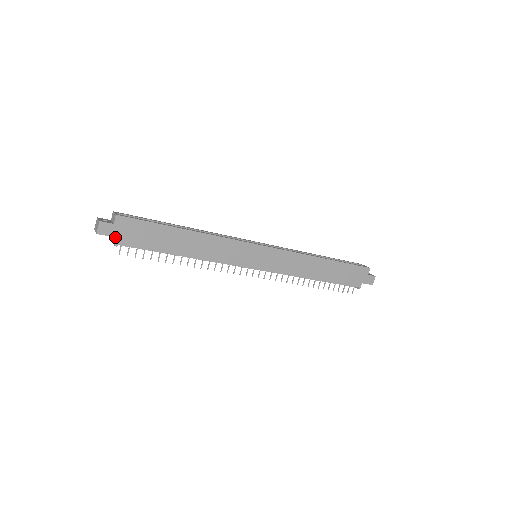
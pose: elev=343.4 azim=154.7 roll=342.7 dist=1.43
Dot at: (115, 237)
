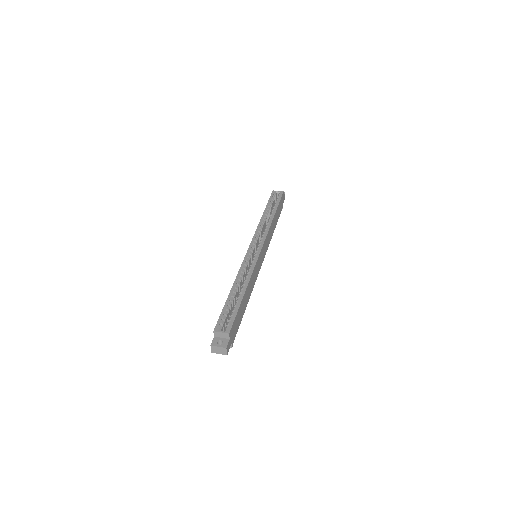
Dot at: (231, 344)
